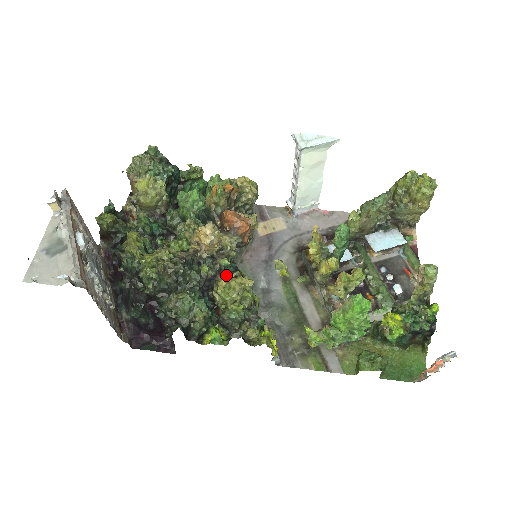
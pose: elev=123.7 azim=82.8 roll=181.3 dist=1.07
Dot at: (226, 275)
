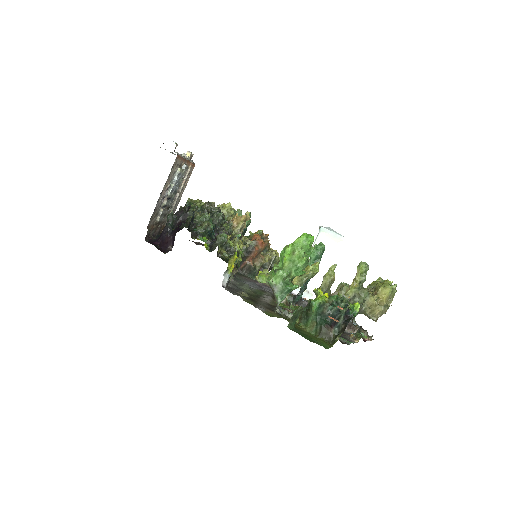
Dot at: occluded
